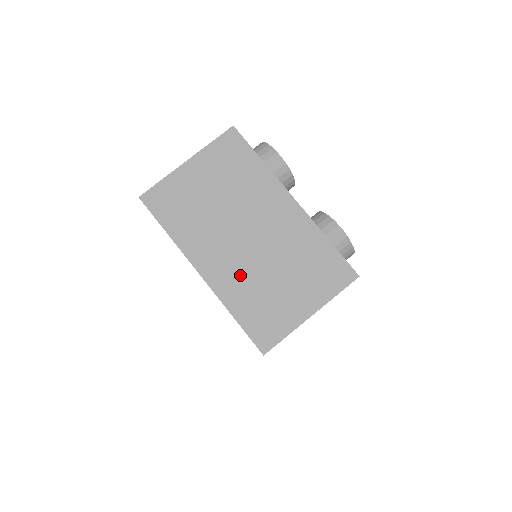
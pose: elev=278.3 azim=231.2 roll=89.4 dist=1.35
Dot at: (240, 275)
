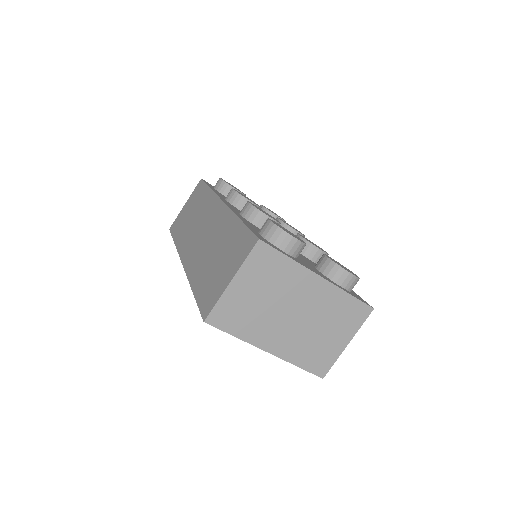
Dot at: (295, 341)
